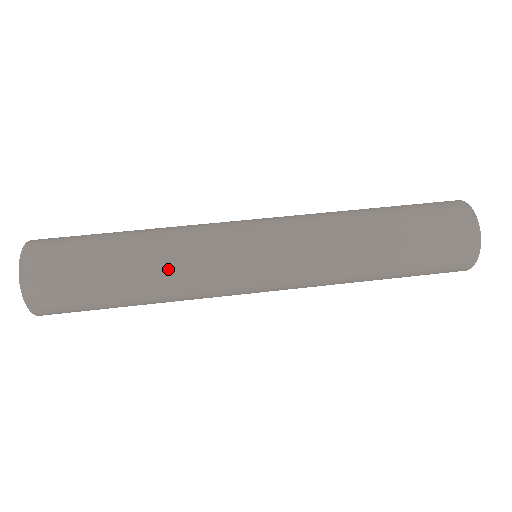
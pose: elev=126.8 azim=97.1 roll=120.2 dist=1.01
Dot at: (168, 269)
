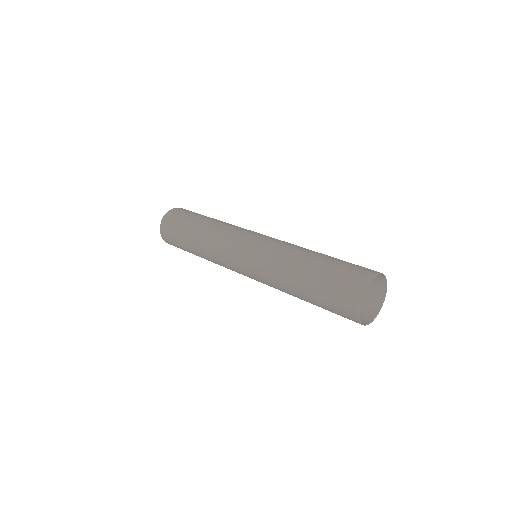
Dot at: (205, 247)
